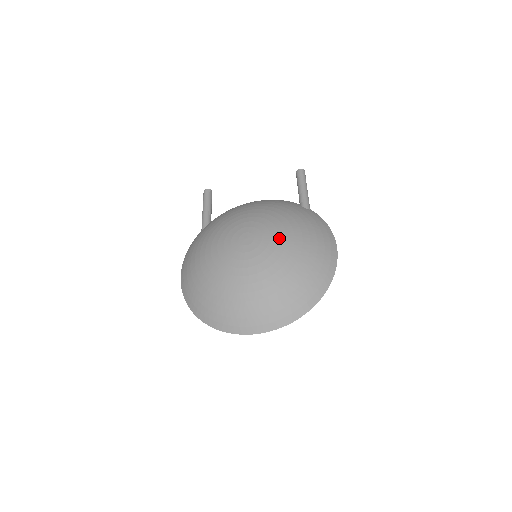
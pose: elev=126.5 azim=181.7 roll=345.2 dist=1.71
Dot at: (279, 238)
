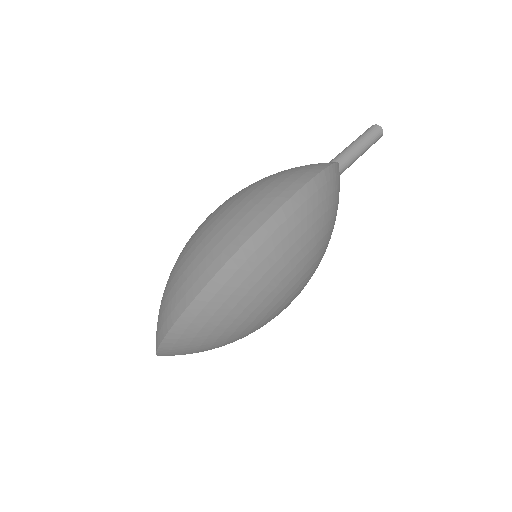
Dot at: (225, 201)
